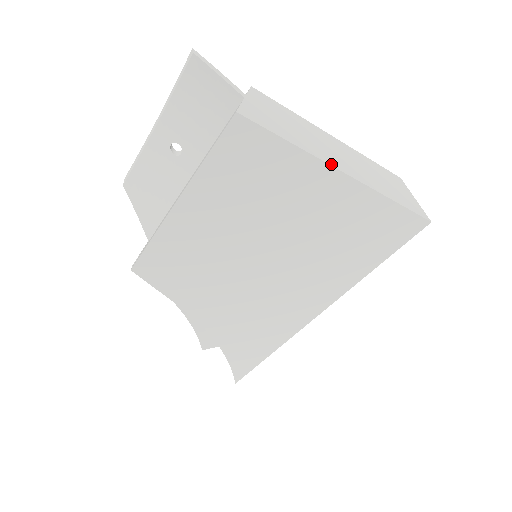
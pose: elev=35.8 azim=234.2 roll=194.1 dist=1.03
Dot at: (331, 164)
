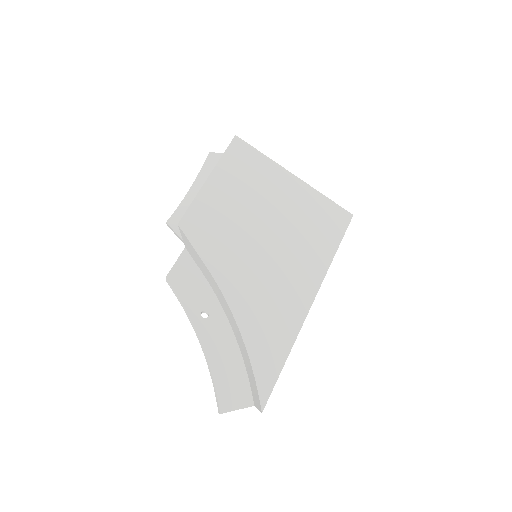
Dot at: (284, 169)
